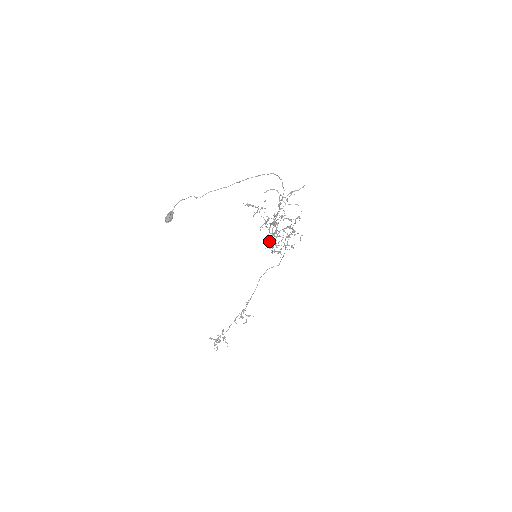
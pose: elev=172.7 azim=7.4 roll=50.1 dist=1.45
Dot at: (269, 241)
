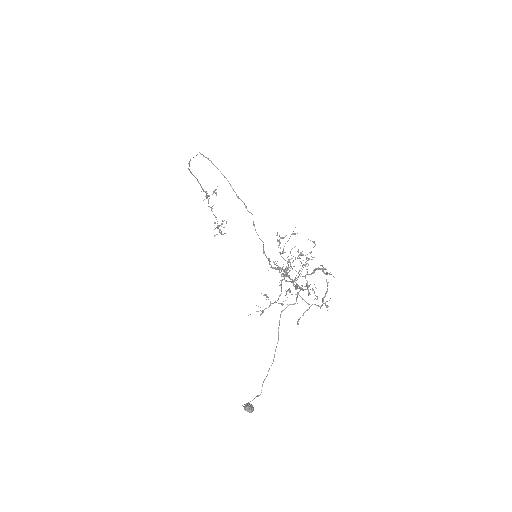
Dot at: (285, 270)
